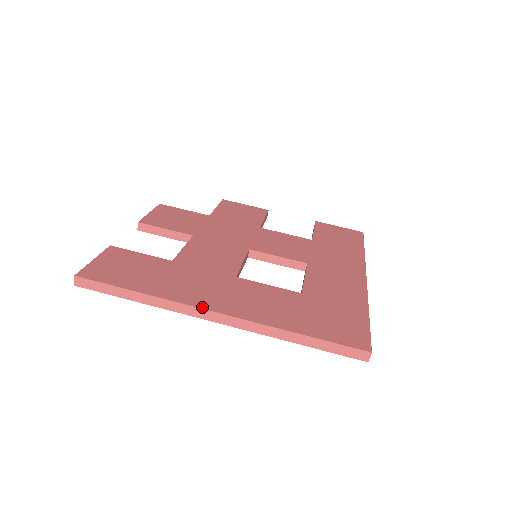
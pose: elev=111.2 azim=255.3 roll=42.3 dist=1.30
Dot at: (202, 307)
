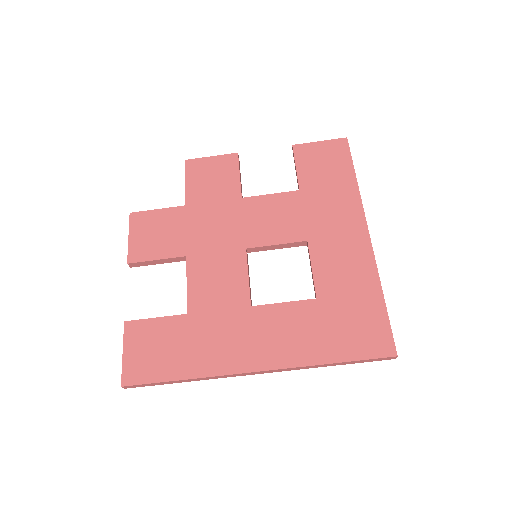
Dot at: (241, 372)
